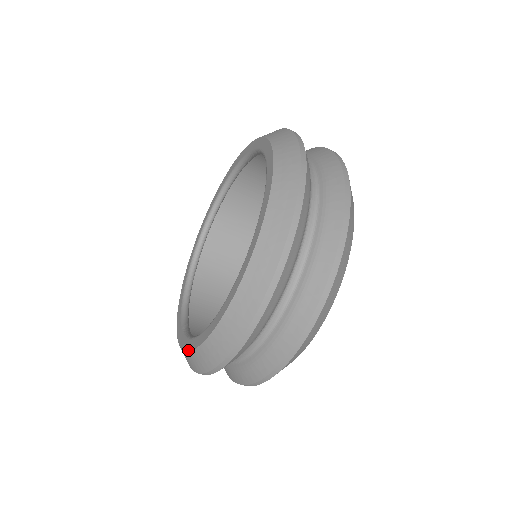
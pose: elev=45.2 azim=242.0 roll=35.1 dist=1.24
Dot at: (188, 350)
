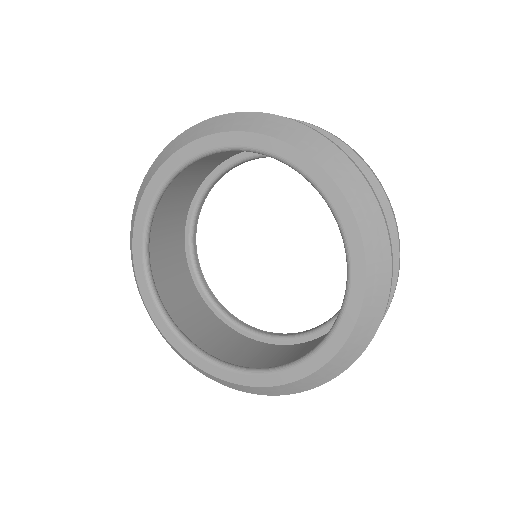
Dot at: (195, 365)
